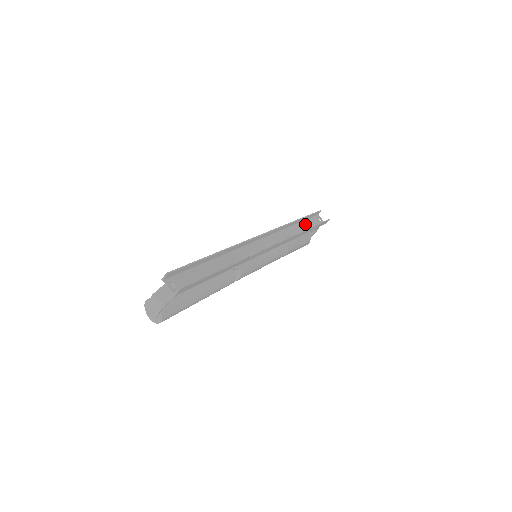
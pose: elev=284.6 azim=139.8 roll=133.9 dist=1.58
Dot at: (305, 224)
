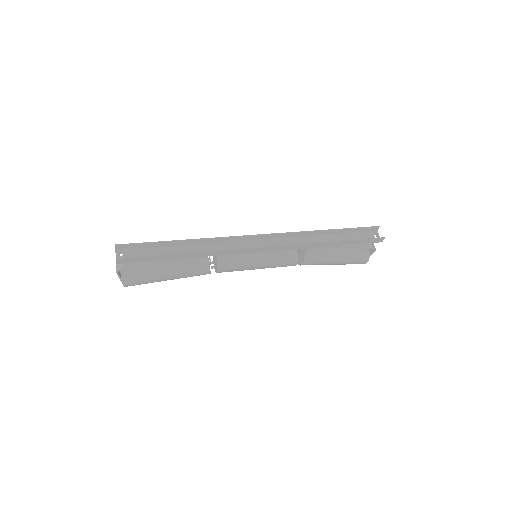
Dot at: (343, 237)
